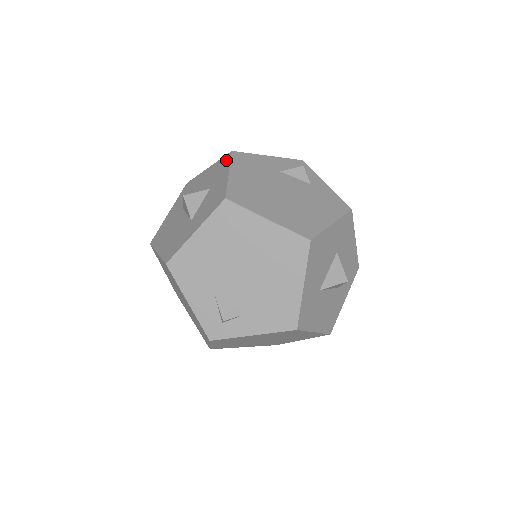
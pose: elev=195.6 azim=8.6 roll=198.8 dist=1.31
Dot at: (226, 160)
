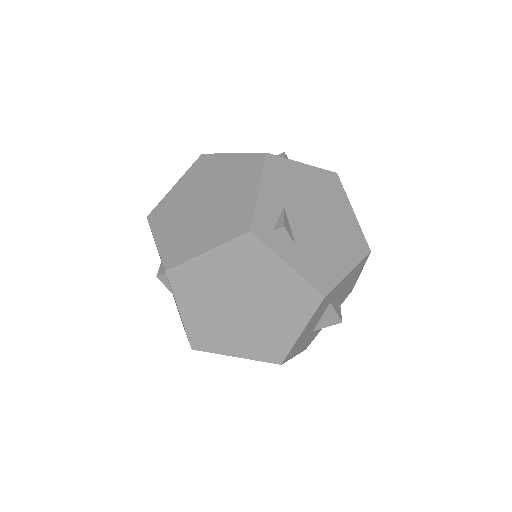
Dot at: occluded
